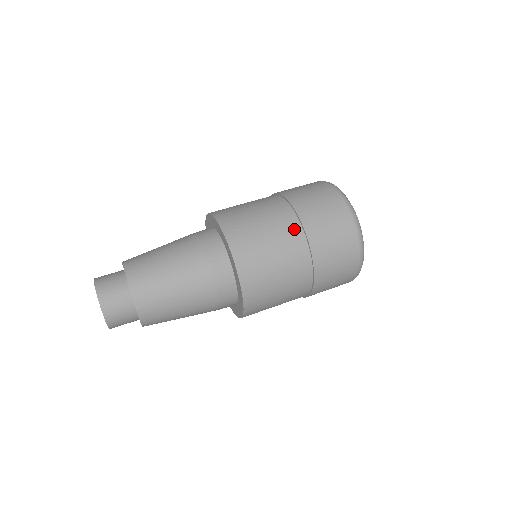
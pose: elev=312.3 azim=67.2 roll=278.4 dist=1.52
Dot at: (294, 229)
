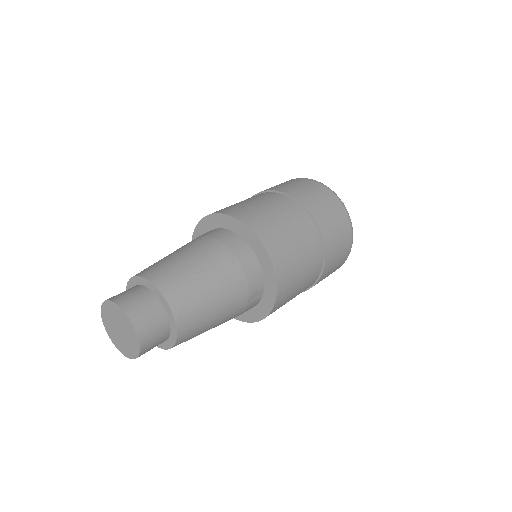
Dot at: (284, 200)
